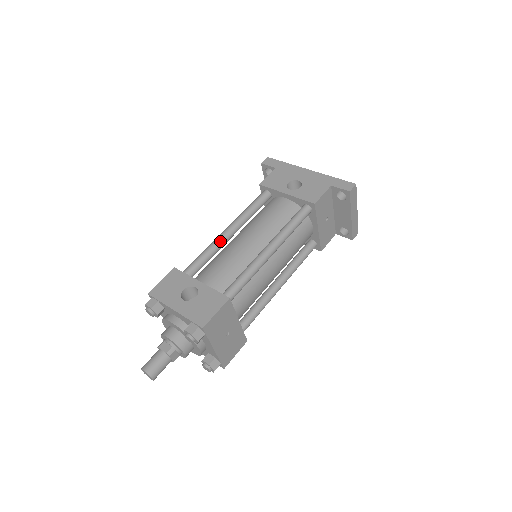
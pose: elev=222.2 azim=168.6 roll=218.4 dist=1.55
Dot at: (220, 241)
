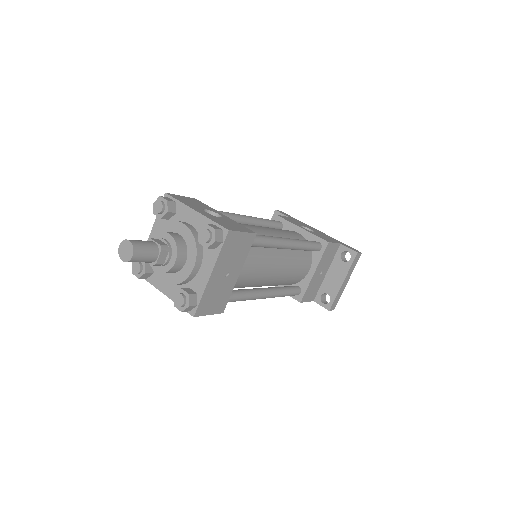
Dot at: (238, 216)
